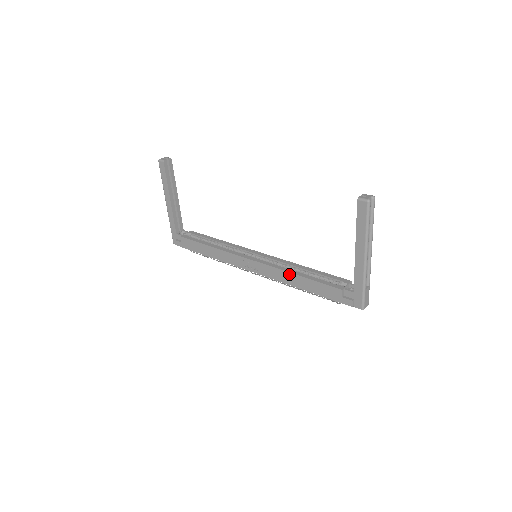
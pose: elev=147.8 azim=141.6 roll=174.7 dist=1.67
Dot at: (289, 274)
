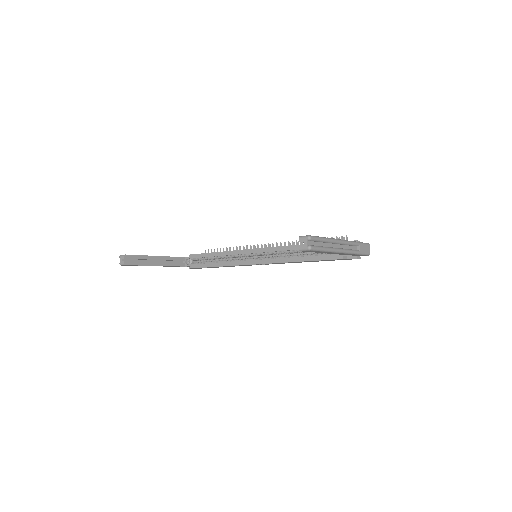
Dot at: (294, 262)
